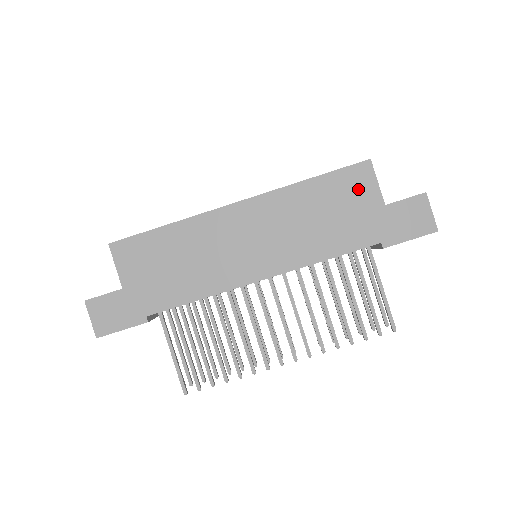
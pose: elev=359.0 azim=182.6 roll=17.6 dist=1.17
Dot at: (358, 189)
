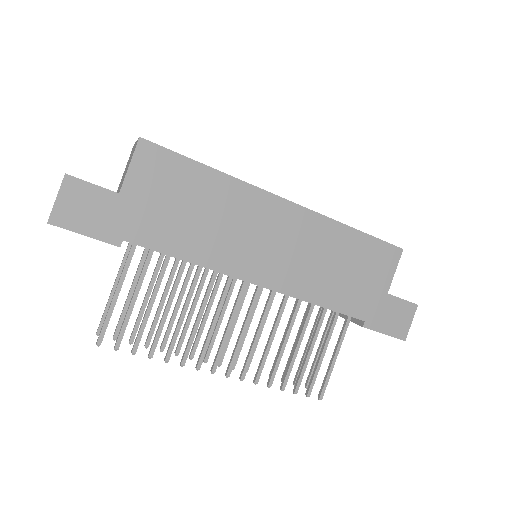
Dot at: (380, 266)
